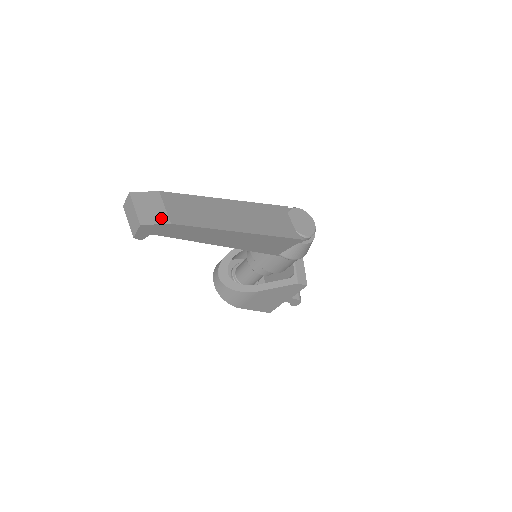
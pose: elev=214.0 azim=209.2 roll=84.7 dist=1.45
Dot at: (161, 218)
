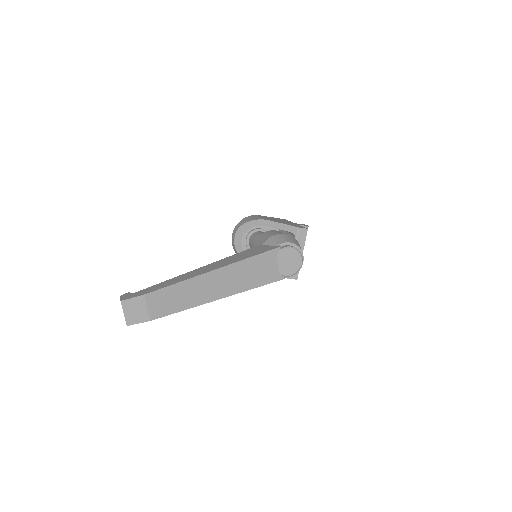
Dot at: (143, 318)
